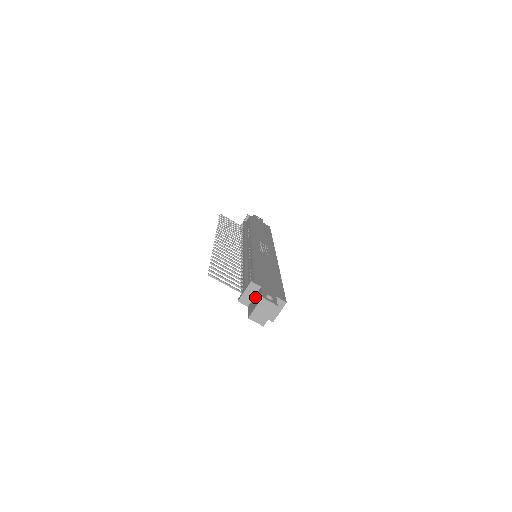
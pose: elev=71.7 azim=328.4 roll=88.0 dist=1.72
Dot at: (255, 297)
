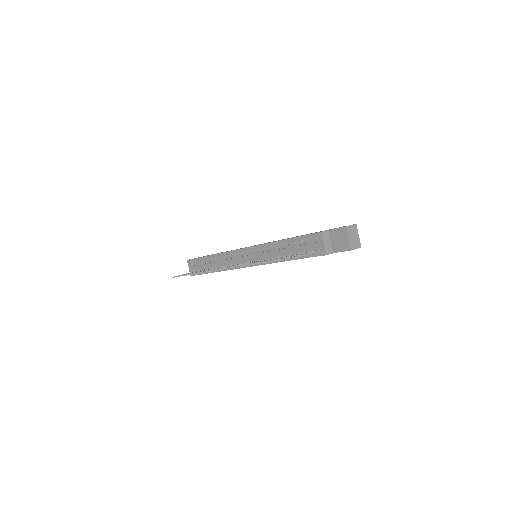
Dot at: (333, 240)
